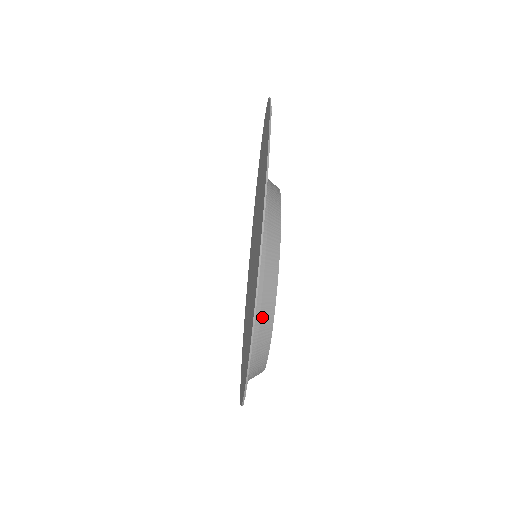
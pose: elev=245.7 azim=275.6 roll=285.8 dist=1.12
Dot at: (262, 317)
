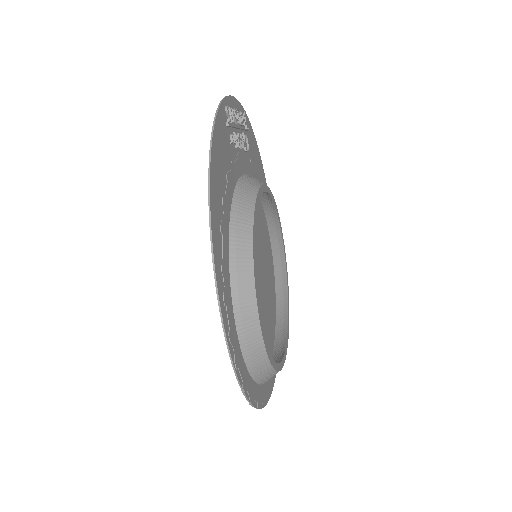
Dot at: (245, 325)
